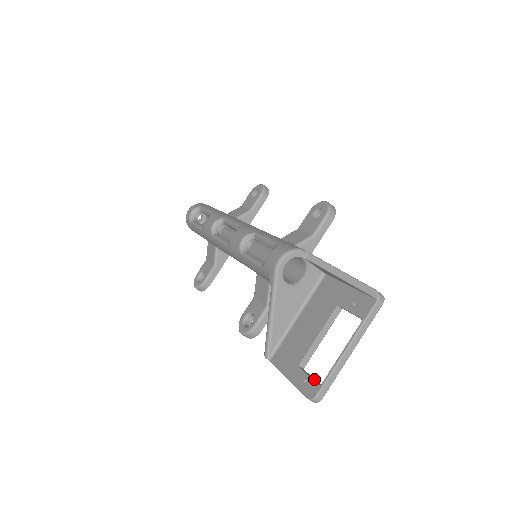
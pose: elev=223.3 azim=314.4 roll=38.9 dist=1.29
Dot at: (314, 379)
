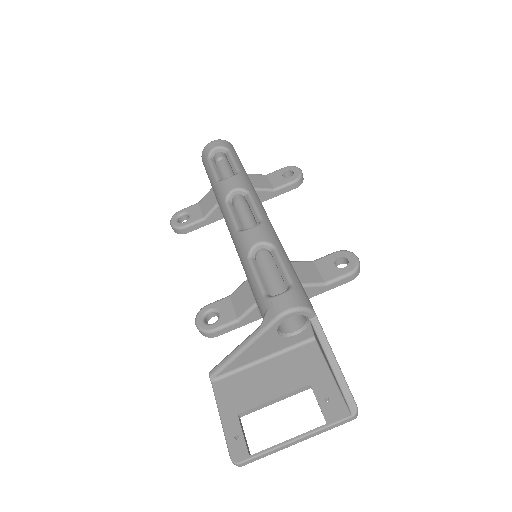
Dot at: (246, 440)
